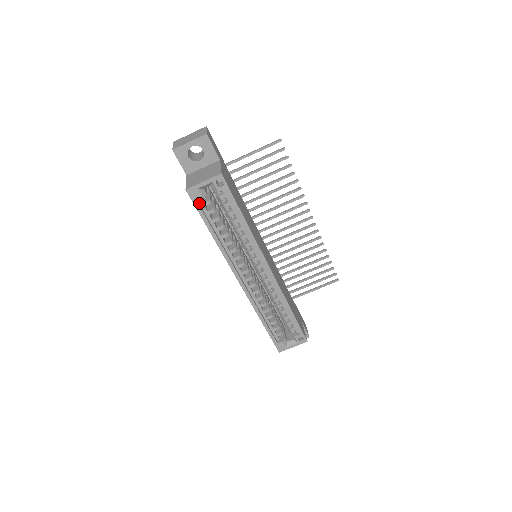
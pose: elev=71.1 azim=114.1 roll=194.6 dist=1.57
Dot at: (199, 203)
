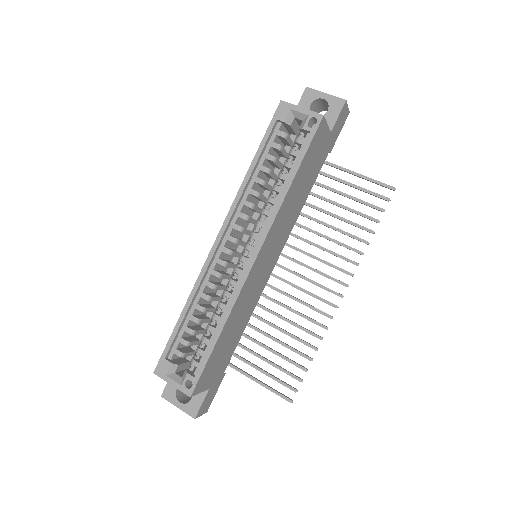
Dot at: (276, 127)
